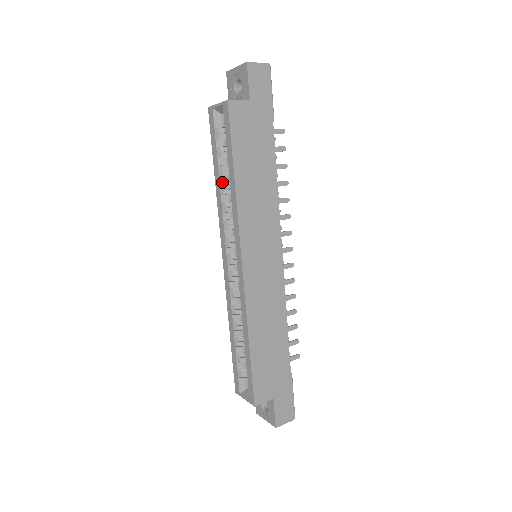
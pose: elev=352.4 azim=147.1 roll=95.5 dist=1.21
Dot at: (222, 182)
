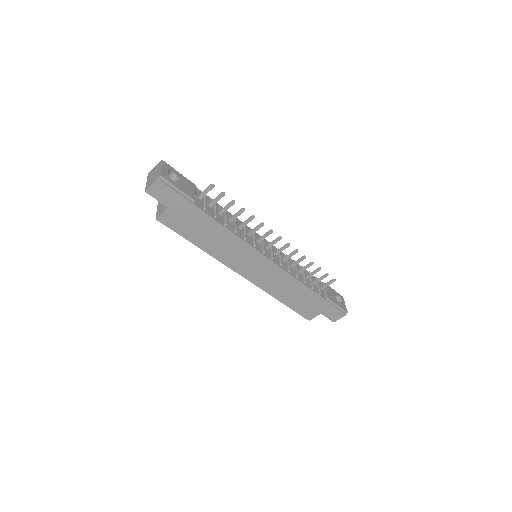
Dot at: occluded
